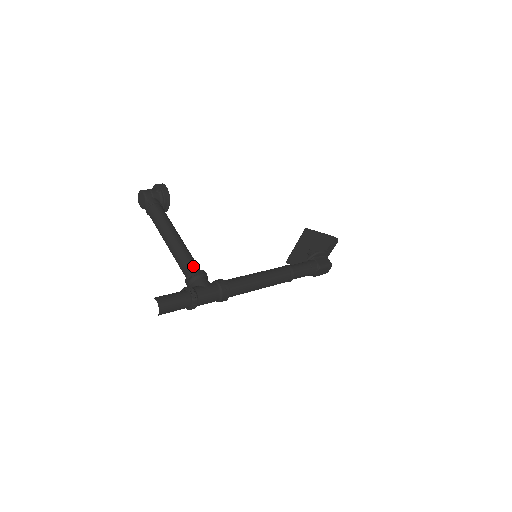
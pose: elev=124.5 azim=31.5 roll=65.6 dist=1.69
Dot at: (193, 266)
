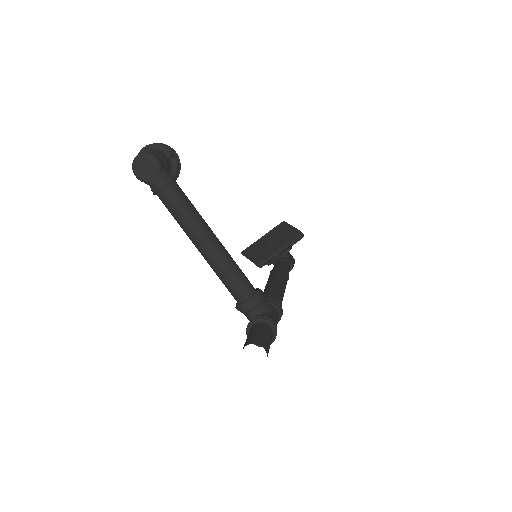
Dot at: (250, 284)
